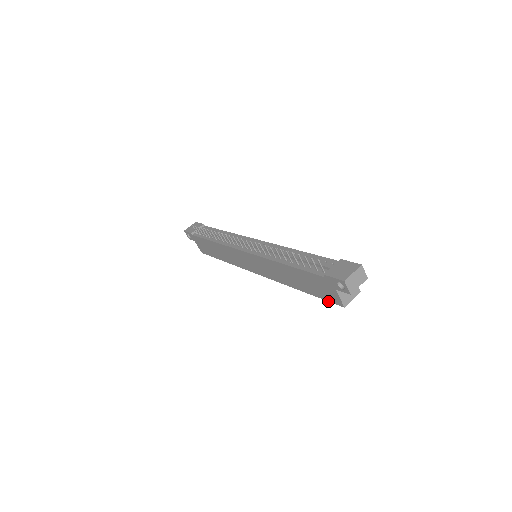
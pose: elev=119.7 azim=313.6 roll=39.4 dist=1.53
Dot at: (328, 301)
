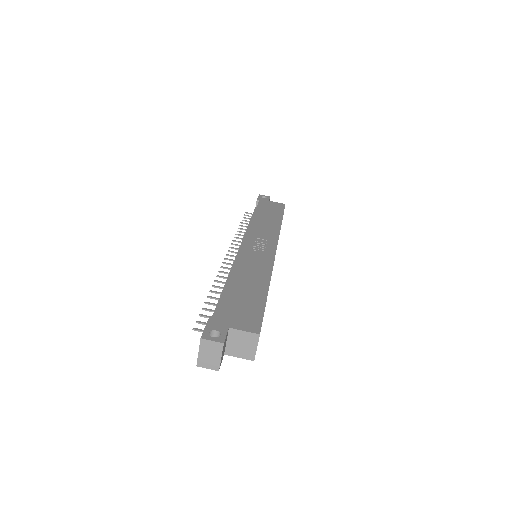
Dot at: occluded
